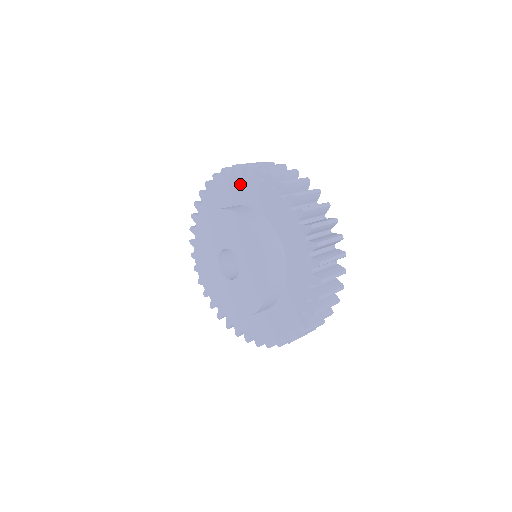
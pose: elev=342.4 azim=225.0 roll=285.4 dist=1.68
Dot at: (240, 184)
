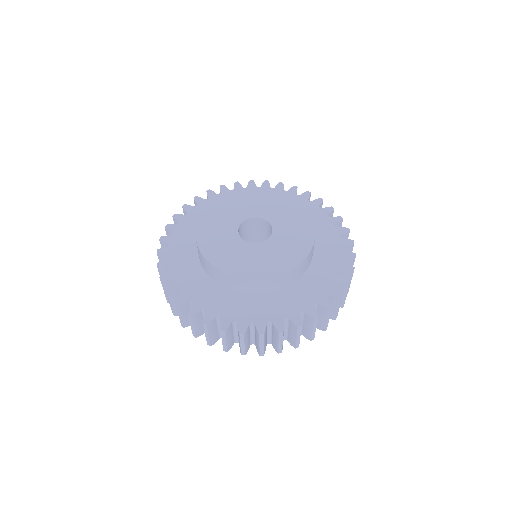
Dot at: (314, 211)
